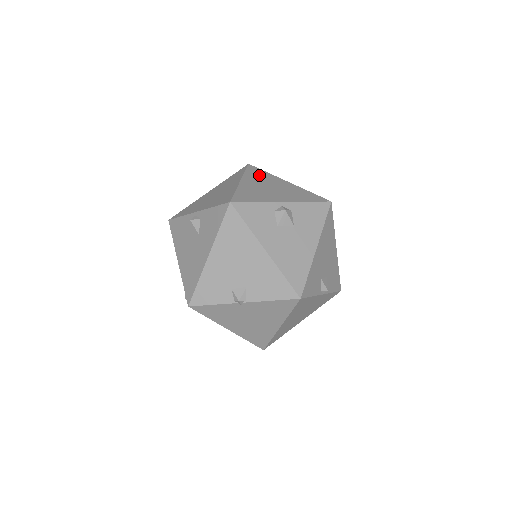
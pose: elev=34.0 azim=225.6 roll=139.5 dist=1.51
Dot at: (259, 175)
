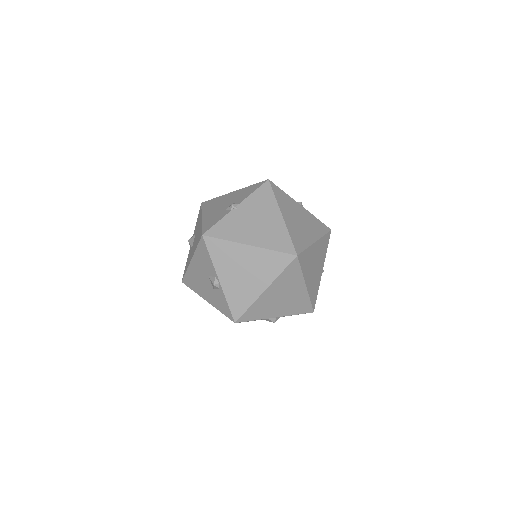
Dot at: occluded
